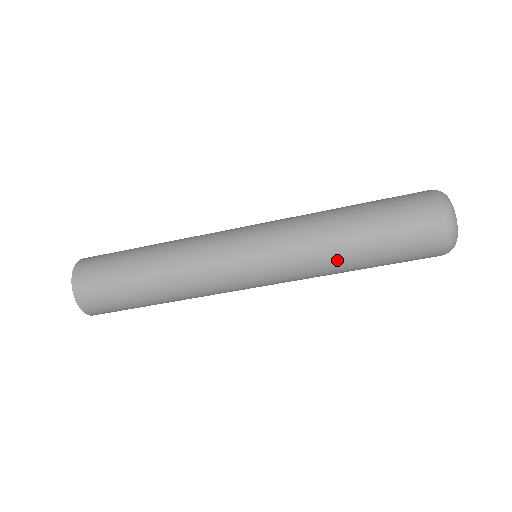
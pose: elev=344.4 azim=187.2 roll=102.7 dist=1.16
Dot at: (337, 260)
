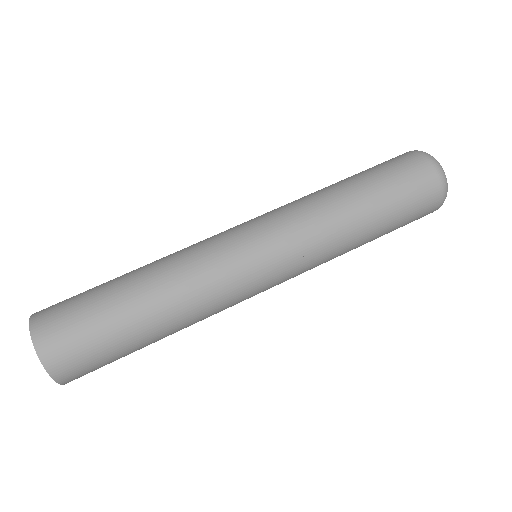
Dot at: (348, 225)
